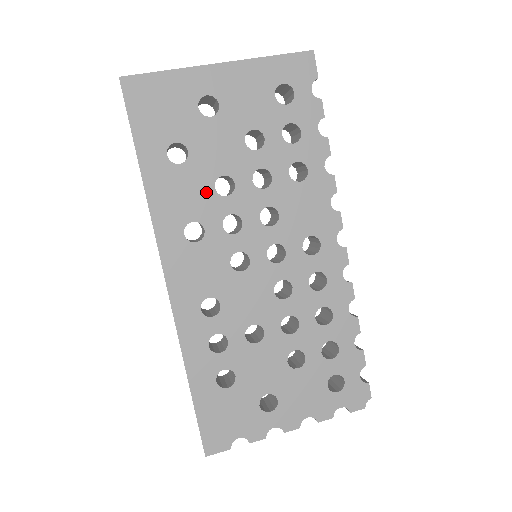
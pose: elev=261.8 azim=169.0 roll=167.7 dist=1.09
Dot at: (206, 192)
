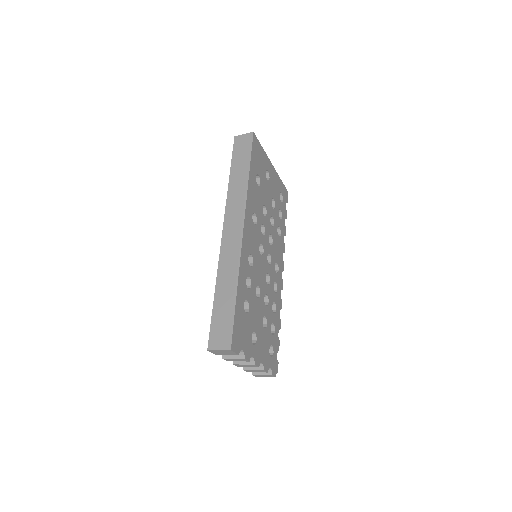
Dot at: (260, 206)
